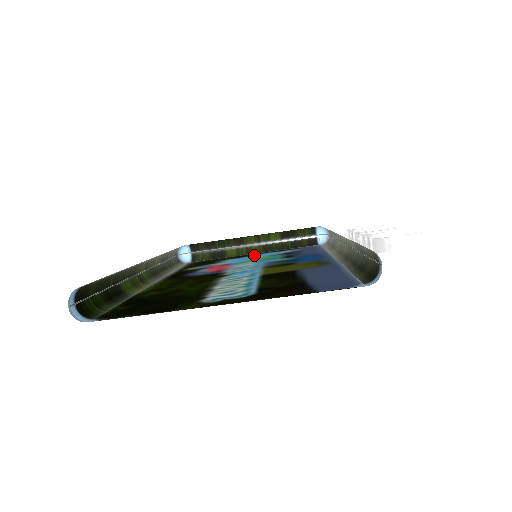
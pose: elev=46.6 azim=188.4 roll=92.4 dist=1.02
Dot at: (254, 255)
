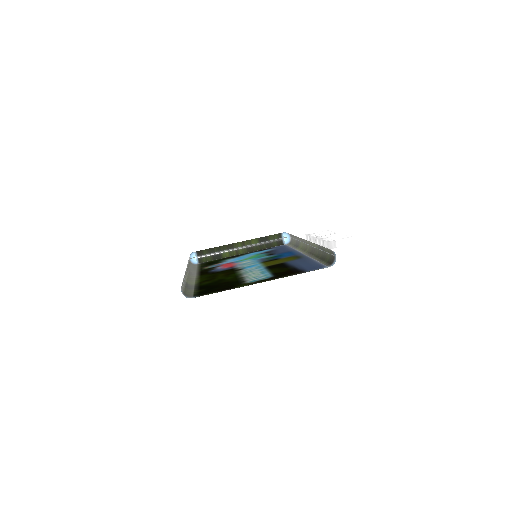
Dot at: (244, 255)
